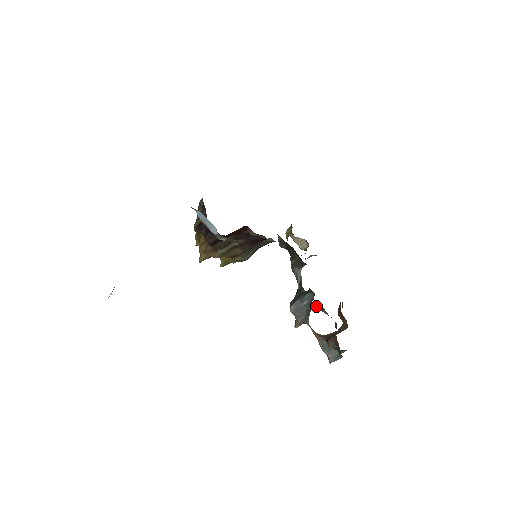
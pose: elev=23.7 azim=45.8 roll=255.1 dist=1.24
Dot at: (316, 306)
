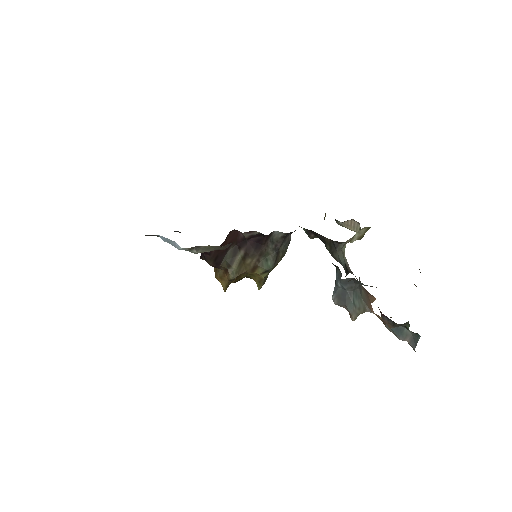
Dot at: (354, 282)
